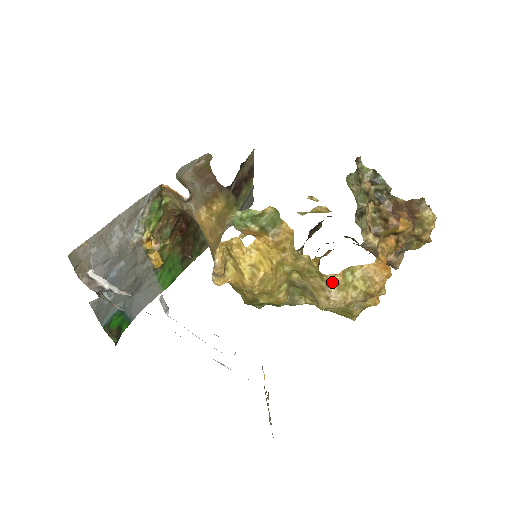
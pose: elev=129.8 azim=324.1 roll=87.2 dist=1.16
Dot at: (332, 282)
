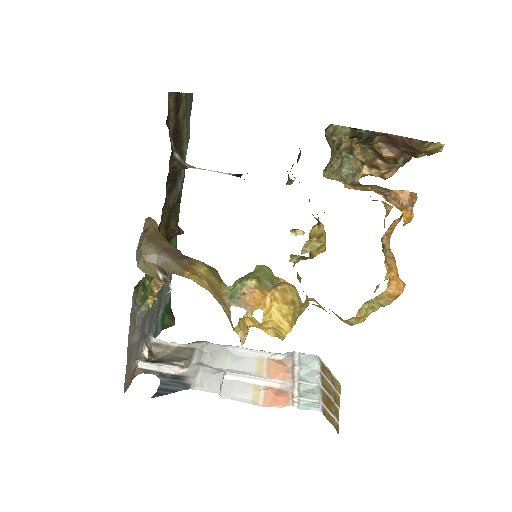
Dot at: (351, 319)
